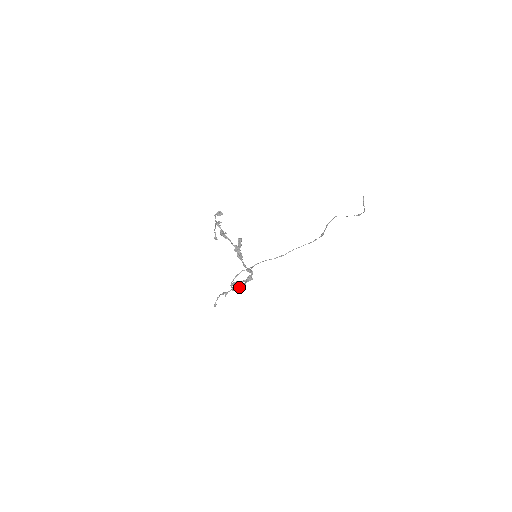
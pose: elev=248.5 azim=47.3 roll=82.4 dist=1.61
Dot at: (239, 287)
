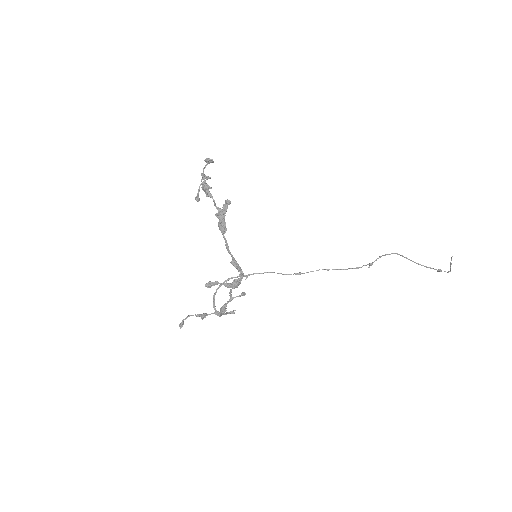
Dot at: (223, 305)
